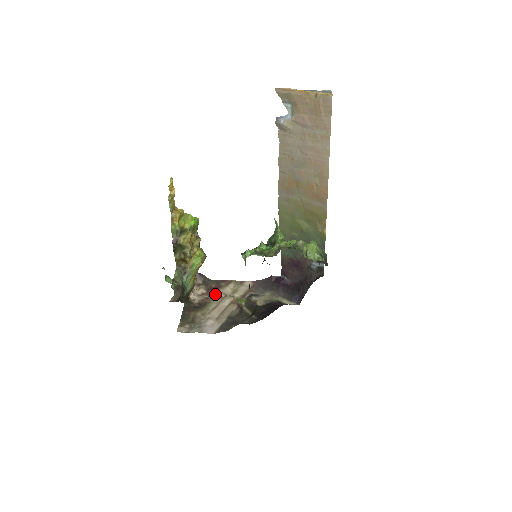
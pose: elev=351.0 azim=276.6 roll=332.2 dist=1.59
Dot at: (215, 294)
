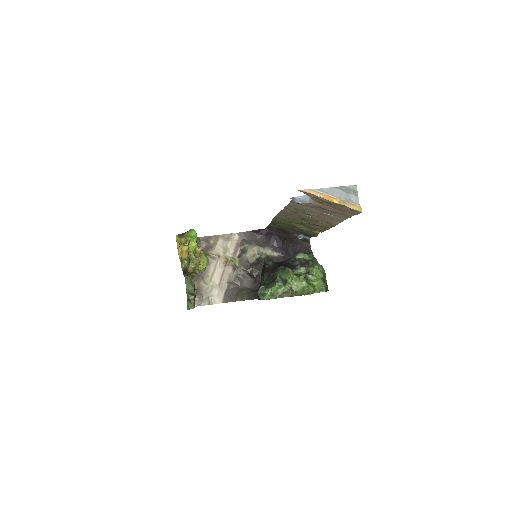
Dot at: (209, 256)
